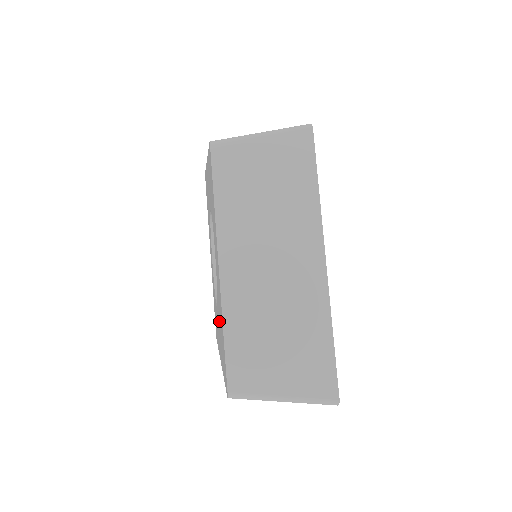
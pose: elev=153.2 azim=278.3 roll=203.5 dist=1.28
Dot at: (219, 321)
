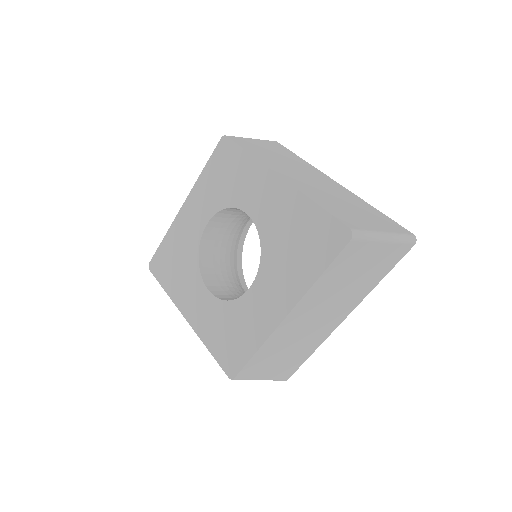
Dot at: (279, 256)
